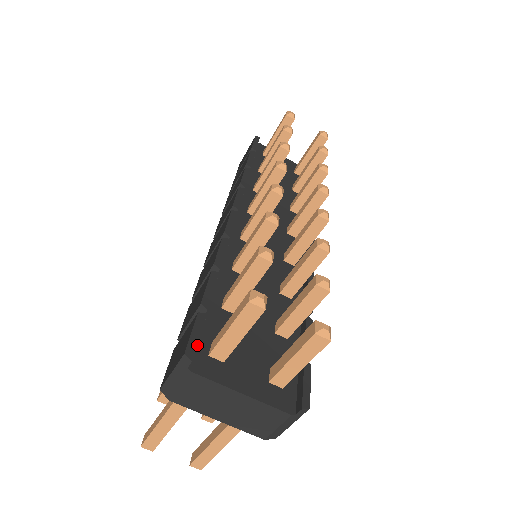
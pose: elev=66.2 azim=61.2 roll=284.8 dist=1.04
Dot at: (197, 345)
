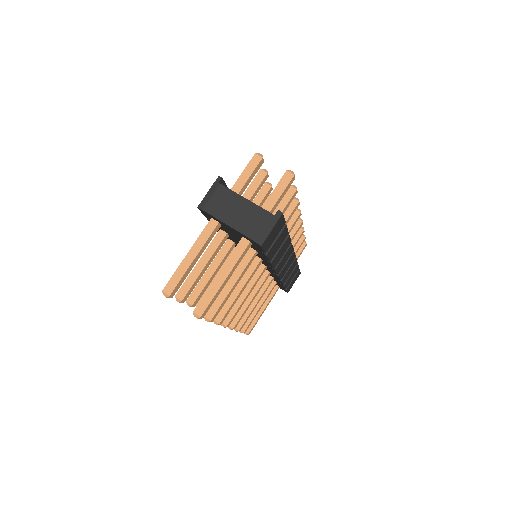
Dot at: occluded
